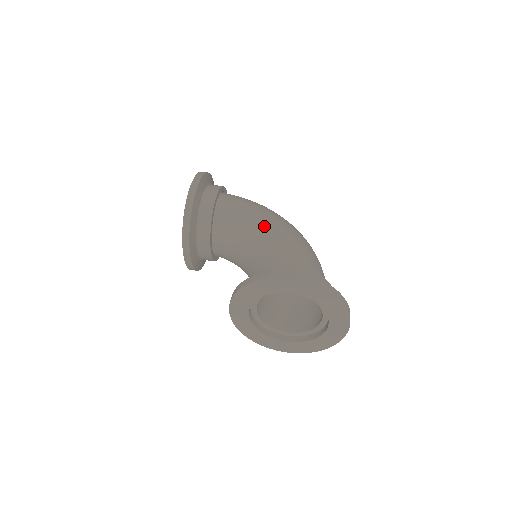
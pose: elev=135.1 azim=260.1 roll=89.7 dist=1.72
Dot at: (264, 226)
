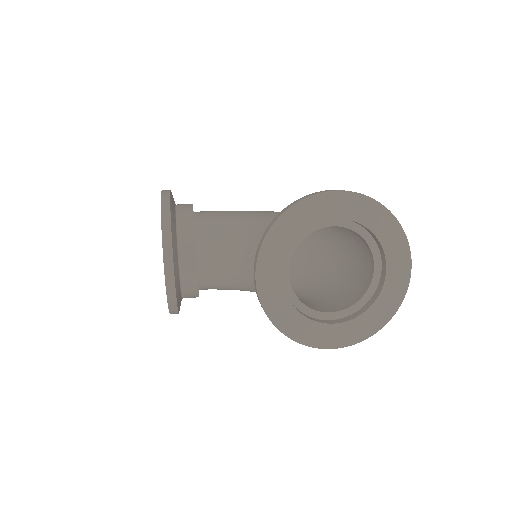
Dot at: (261, 212)
